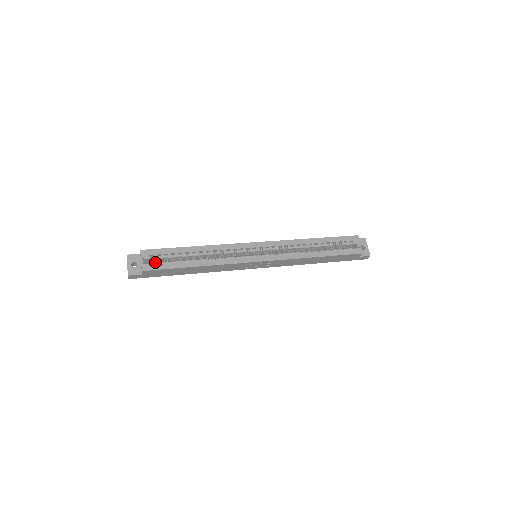
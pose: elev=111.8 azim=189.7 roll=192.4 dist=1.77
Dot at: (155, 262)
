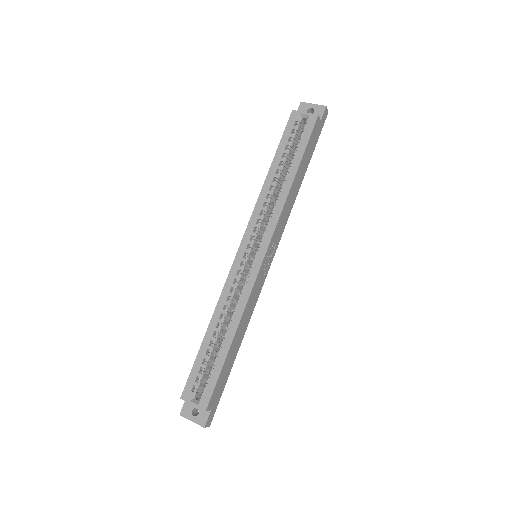
Dot at: (203, 389)
